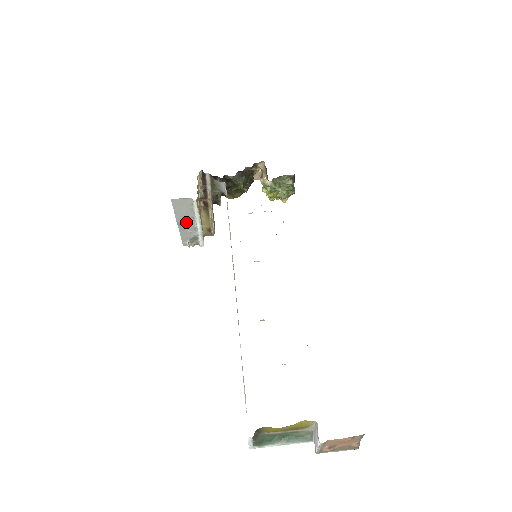
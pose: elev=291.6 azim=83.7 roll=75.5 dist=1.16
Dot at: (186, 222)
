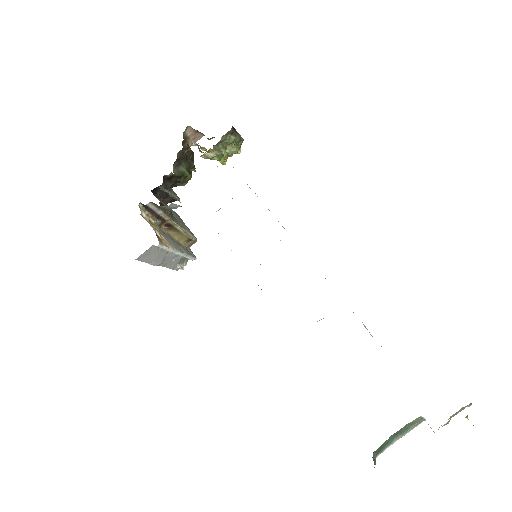
Dot at: (164, 259)
